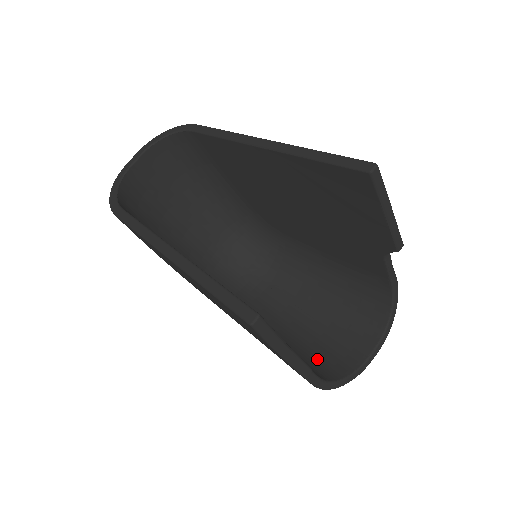
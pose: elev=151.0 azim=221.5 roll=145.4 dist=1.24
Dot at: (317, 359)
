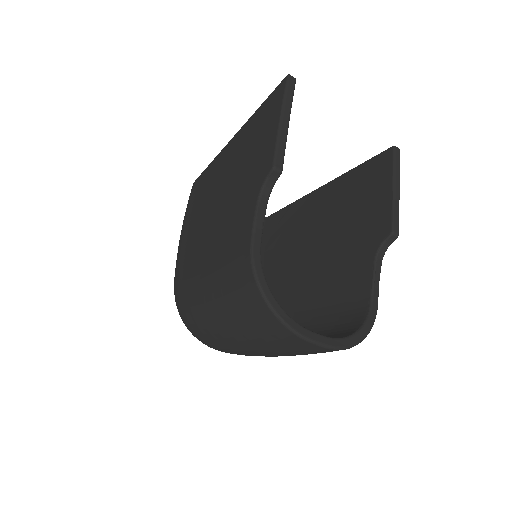
Dot at: occluded
